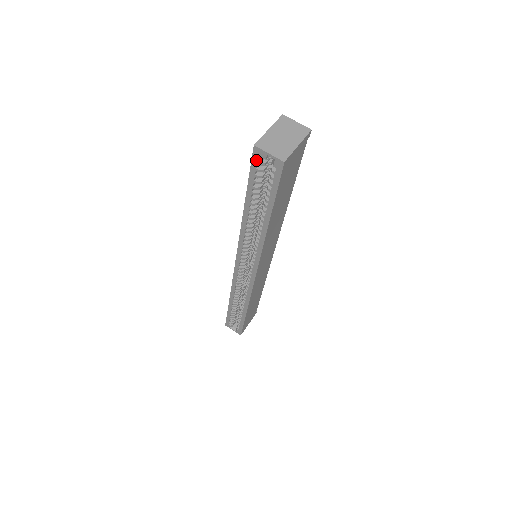
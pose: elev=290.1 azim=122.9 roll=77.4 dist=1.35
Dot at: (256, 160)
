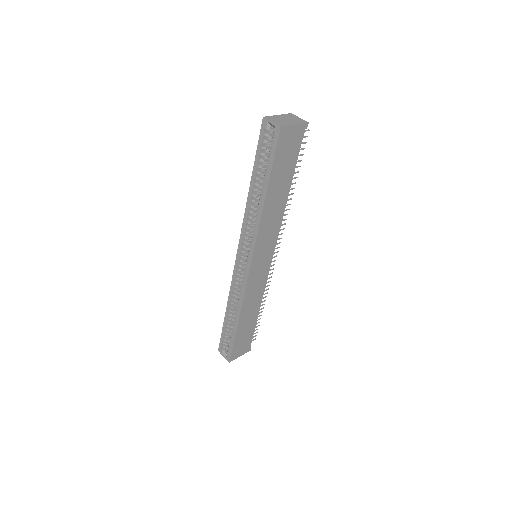
Dot at: (263, 131)
